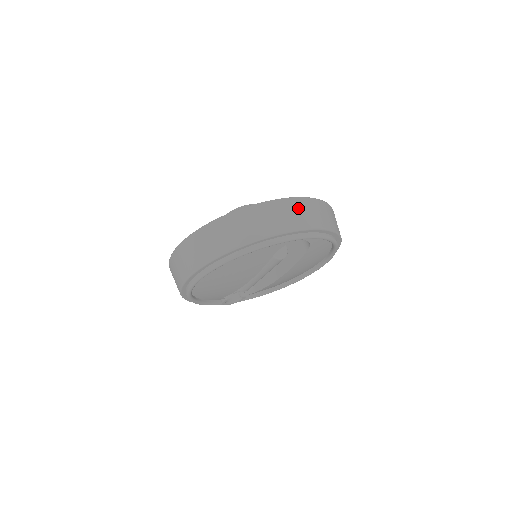
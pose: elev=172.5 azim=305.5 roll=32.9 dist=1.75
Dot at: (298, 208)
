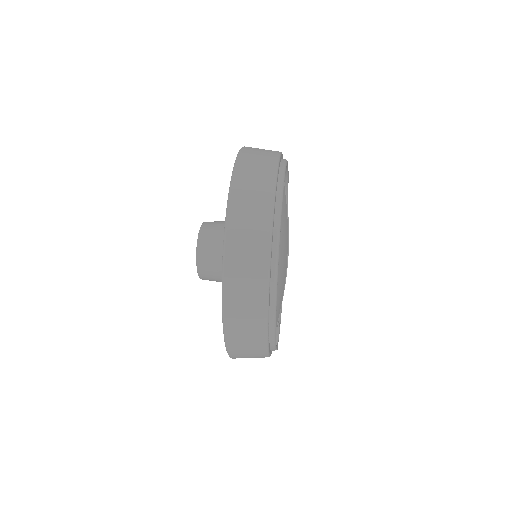
Dot at: occluded
